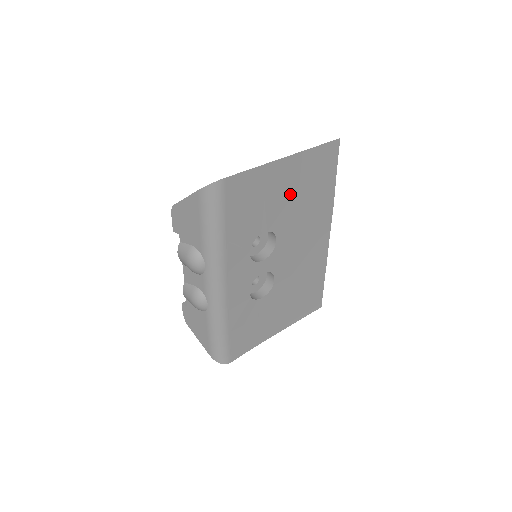
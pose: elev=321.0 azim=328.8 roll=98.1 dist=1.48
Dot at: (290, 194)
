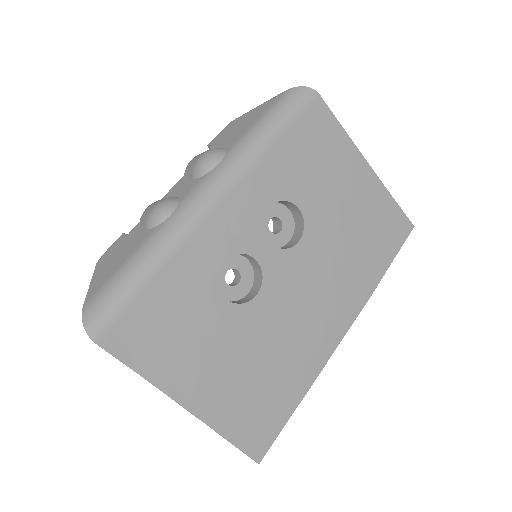
Dot at: (346, 209)
